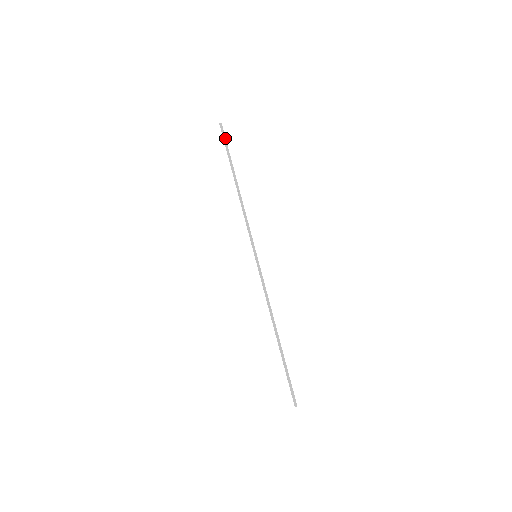
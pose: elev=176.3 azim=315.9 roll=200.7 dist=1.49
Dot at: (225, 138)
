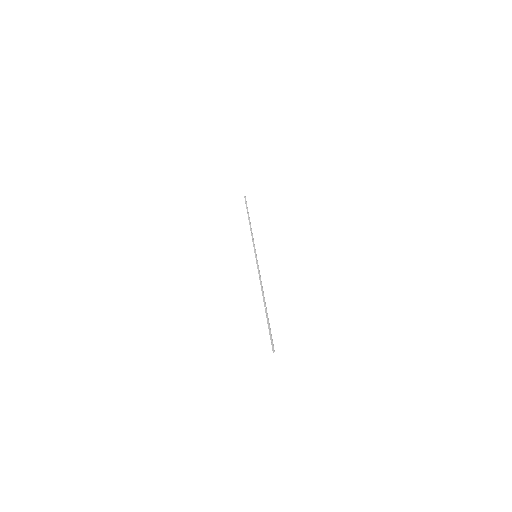
Dot at: occluded
